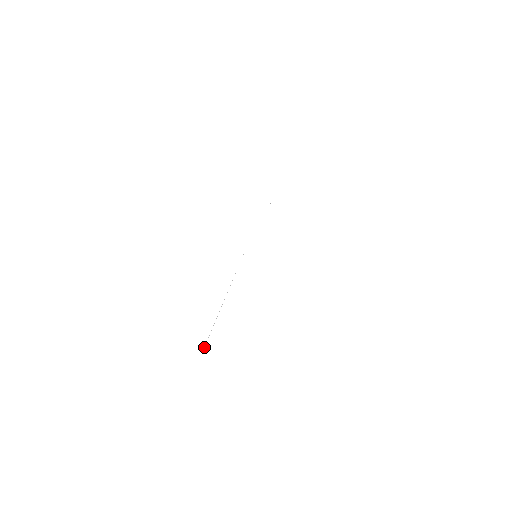
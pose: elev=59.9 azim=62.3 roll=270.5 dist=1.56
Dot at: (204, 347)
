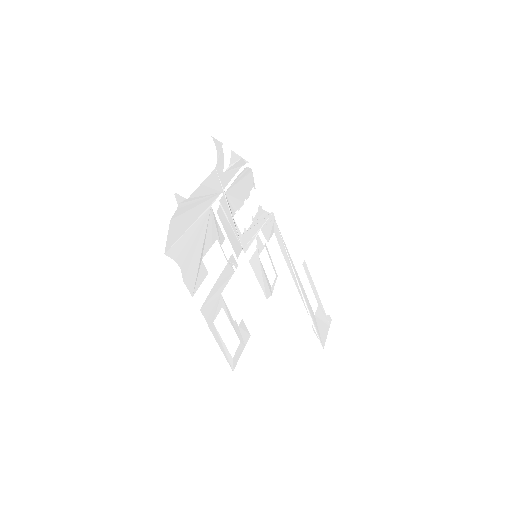
Dot at: (318, 338)
